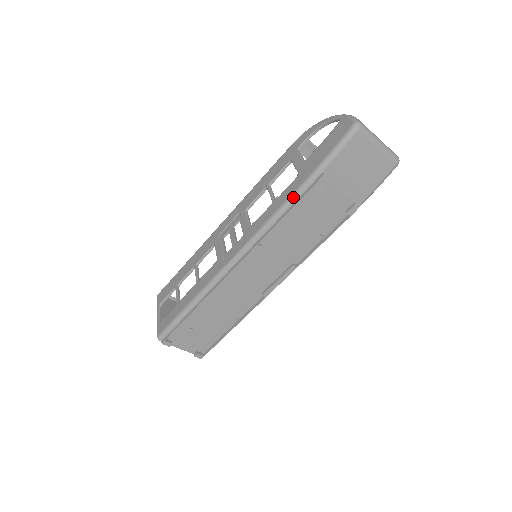
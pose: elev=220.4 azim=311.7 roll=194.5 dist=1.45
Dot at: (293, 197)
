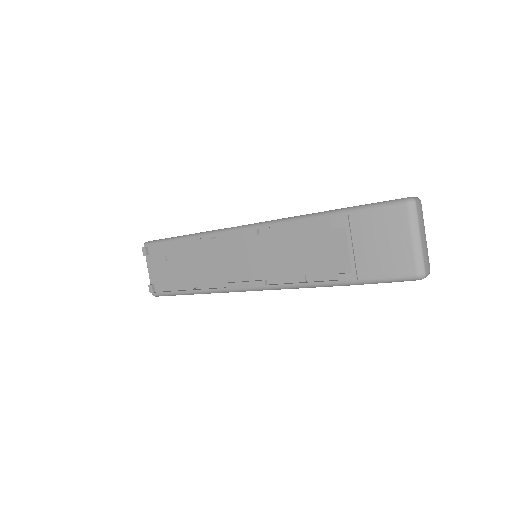
Dot at: (312, 215)
